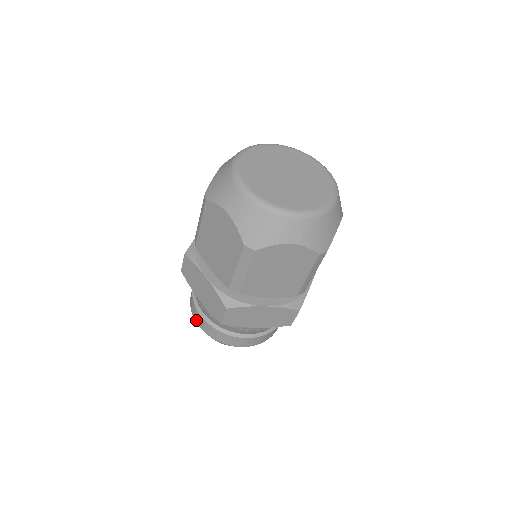
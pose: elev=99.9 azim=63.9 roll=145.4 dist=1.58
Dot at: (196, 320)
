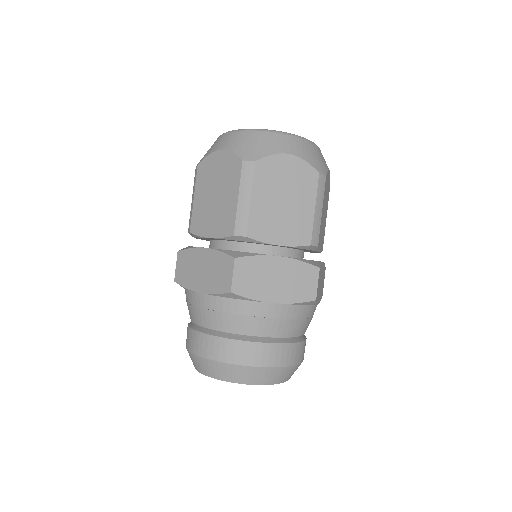
Dot at: (197, 351)
